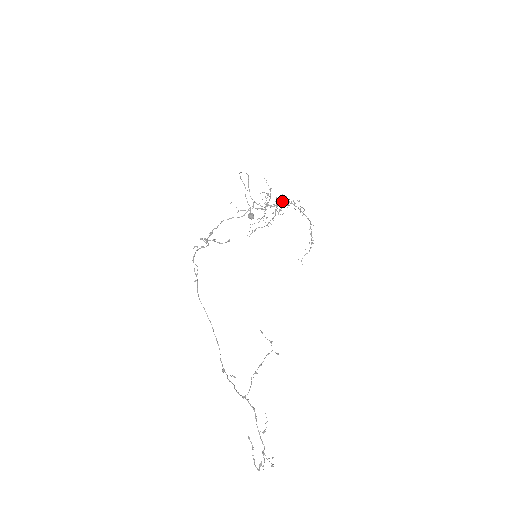
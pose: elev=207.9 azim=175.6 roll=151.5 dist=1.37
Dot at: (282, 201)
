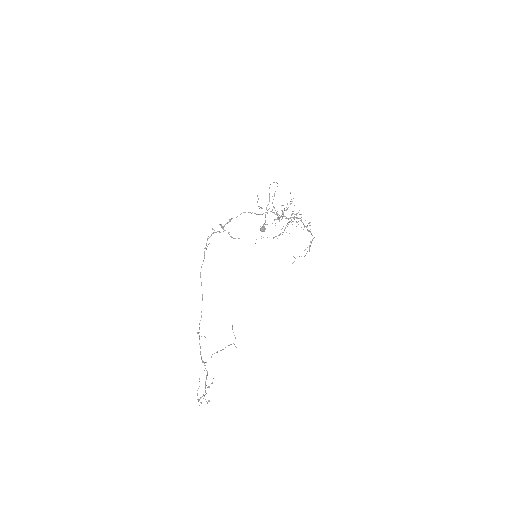
Dot at: (296, 217)
